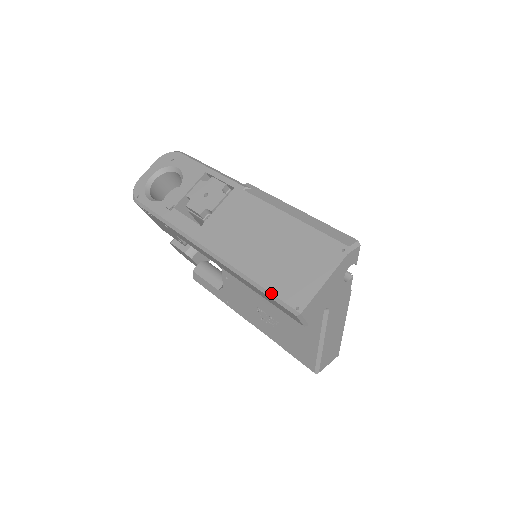
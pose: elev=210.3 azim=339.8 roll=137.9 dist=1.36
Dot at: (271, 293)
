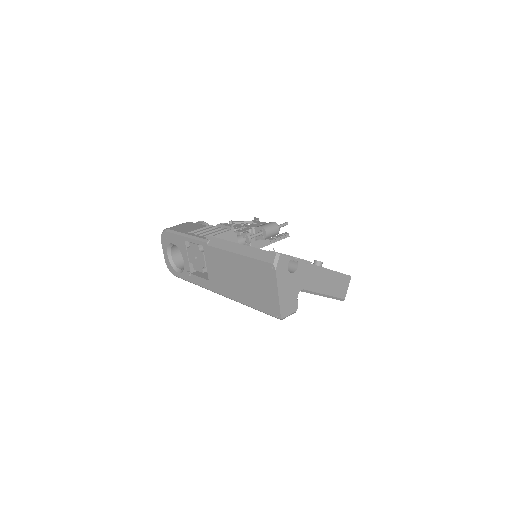
Dot at: occluded
